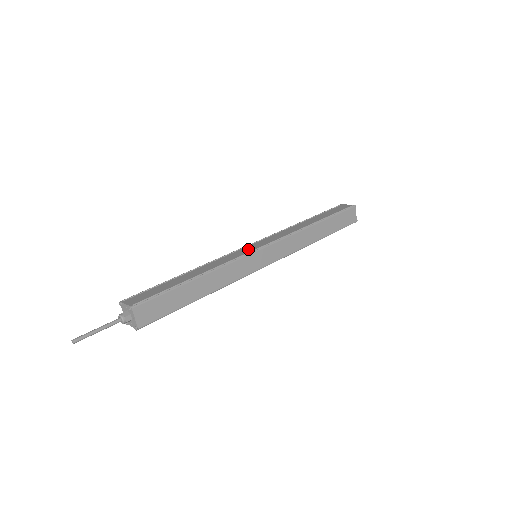
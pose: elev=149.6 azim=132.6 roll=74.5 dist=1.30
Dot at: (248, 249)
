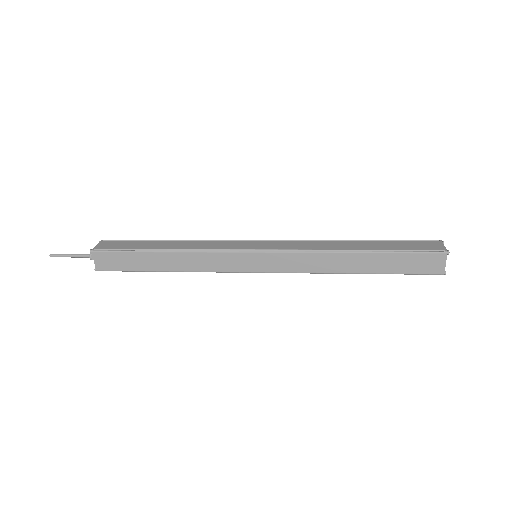
Dot at: (243, 245)
